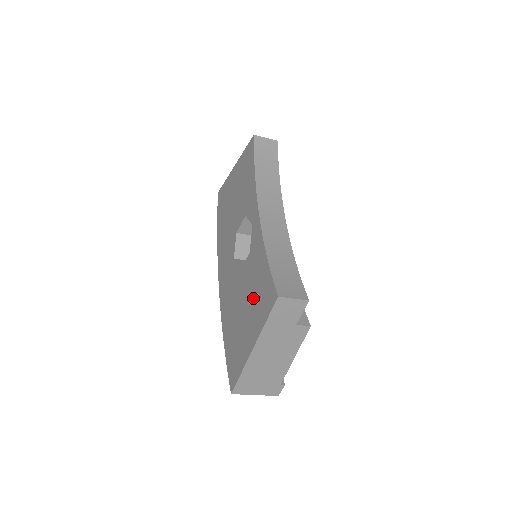
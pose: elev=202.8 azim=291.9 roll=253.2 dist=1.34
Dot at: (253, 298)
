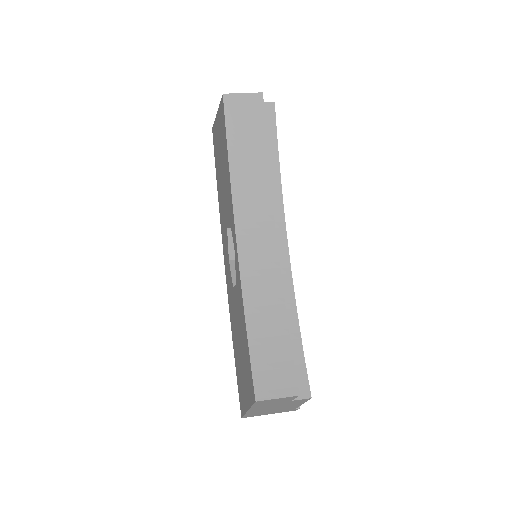
Dot at: (242, 352)
